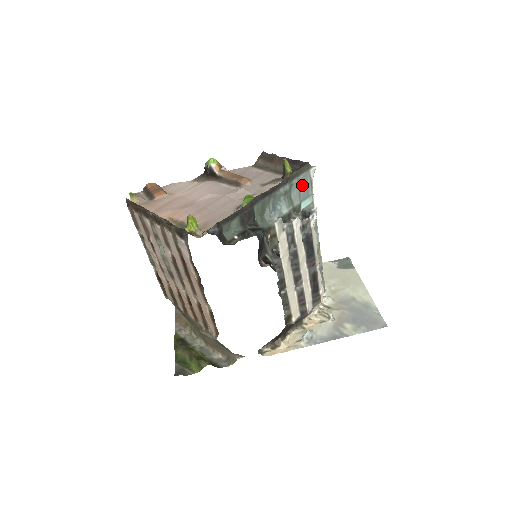
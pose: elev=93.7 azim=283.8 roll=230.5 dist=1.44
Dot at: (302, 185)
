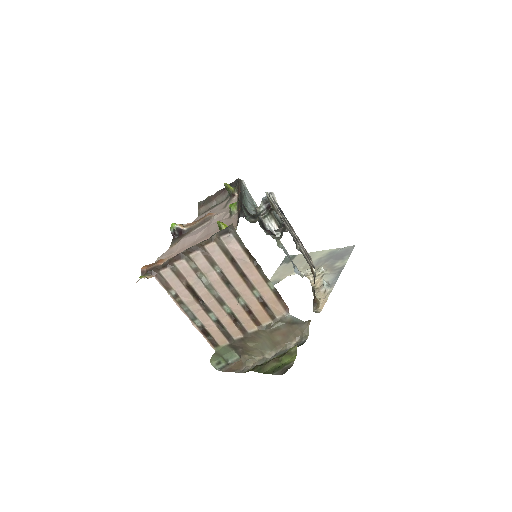
Dot at: (246, 192)
